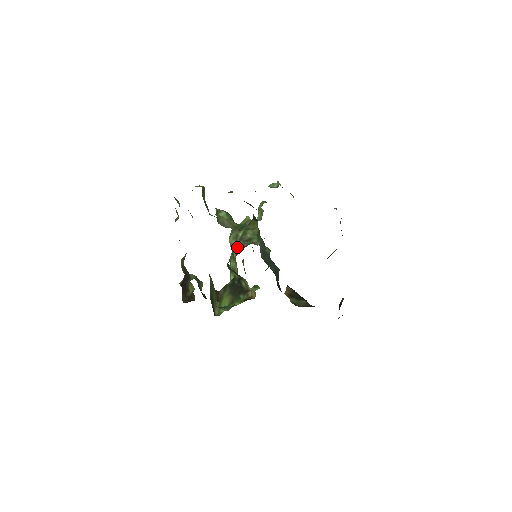
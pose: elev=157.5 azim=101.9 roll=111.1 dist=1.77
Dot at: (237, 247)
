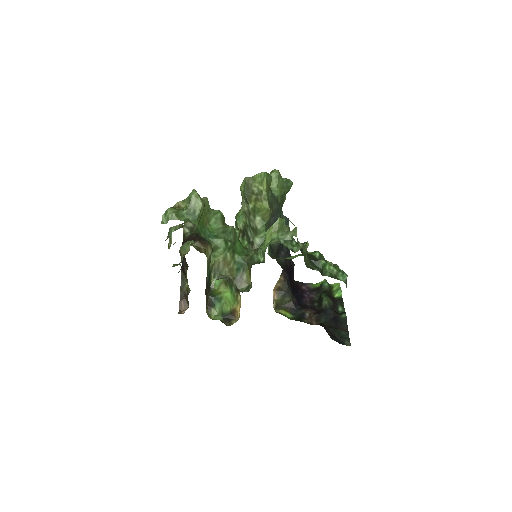
Dot at: (244, 218)
